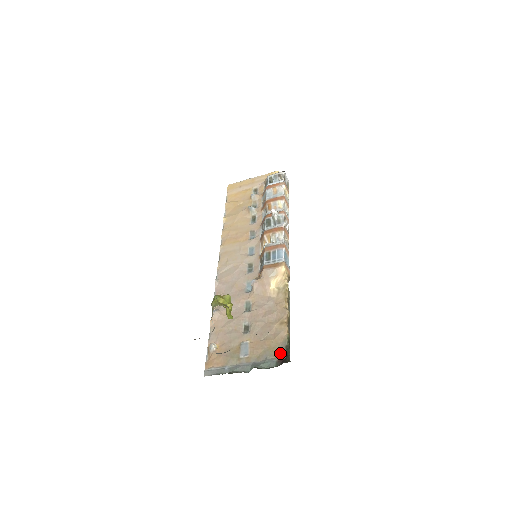
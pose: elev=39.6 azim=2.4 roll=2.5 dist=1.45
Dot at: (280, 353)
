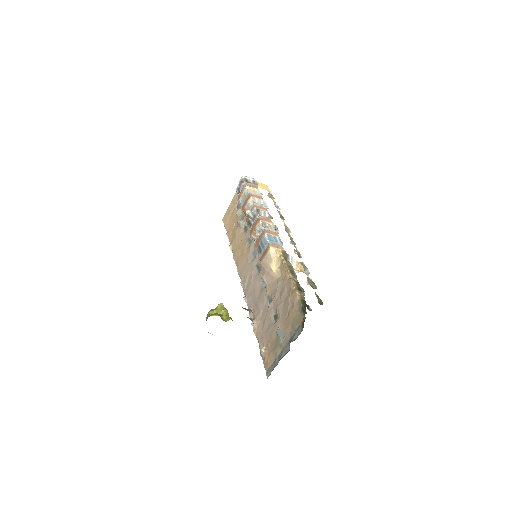
Dot at: (301, 317)
